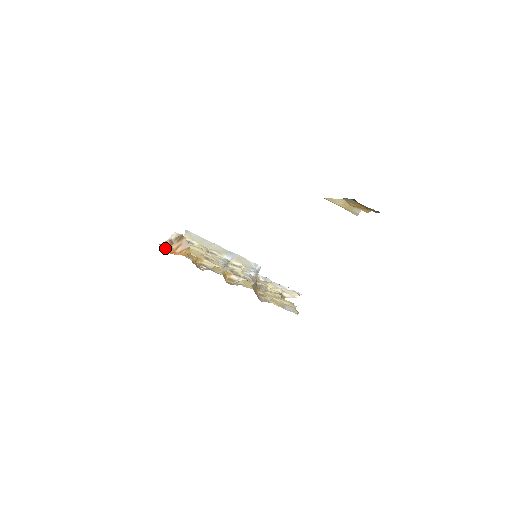
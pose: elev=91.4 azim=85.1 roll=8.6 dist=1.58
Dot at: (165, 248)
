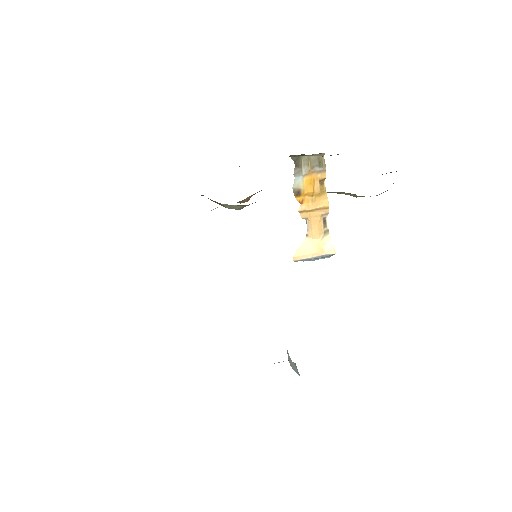
Dot at: occluded
